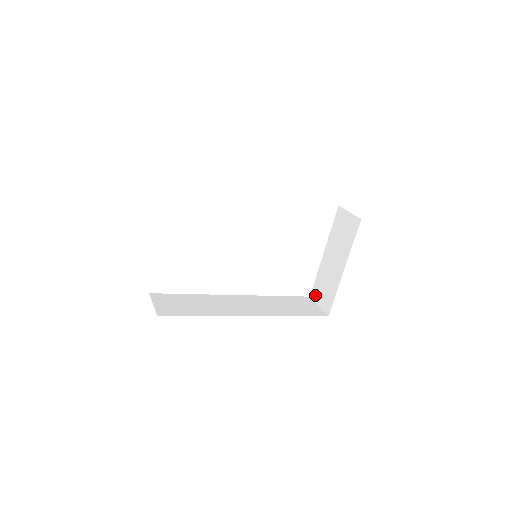
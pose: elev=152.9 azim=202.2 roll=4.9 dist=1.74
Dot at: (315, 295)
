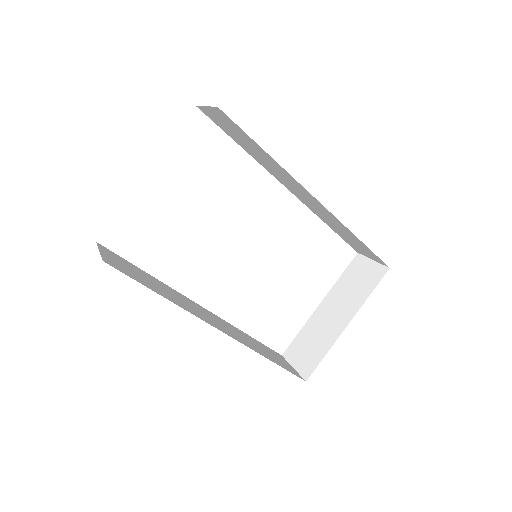
Dot at: (291, 354)
